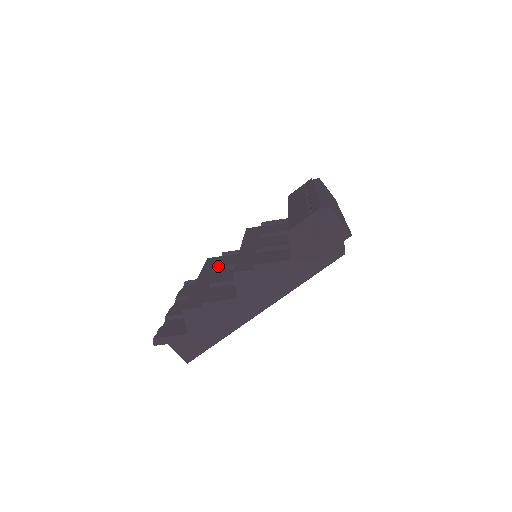
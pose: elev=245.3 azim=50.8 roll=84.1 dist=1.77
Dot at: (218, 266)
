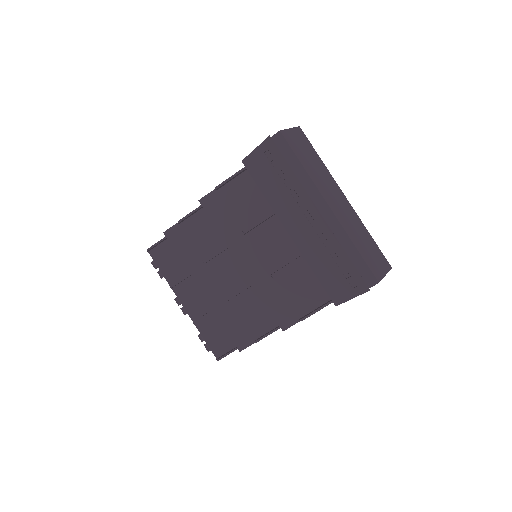
Dot at: (206, 262)
